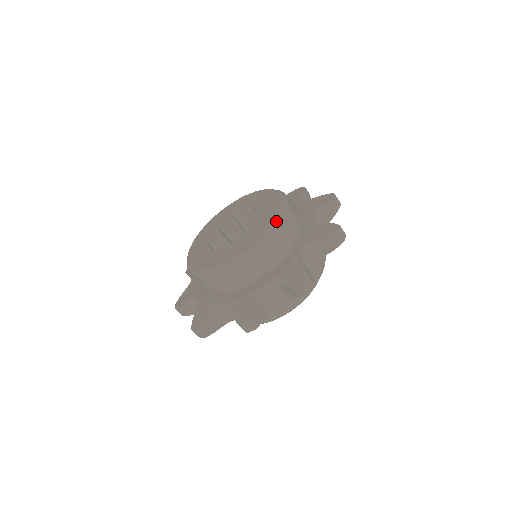
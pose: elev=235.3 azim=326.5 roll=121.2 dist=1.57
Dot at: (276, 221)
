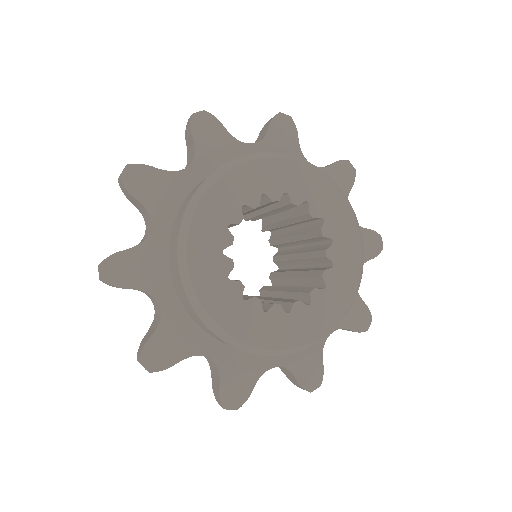
Dot at: (363, 261)
